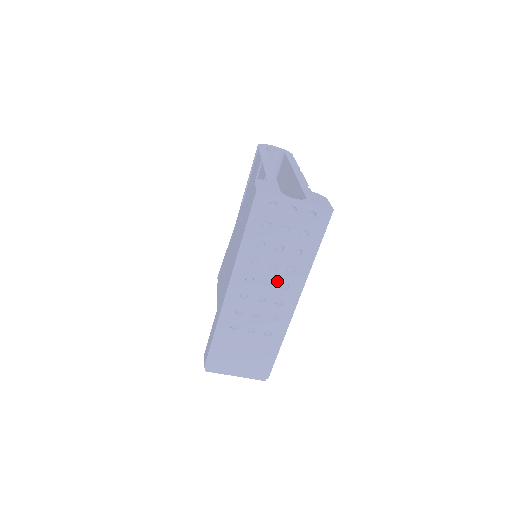
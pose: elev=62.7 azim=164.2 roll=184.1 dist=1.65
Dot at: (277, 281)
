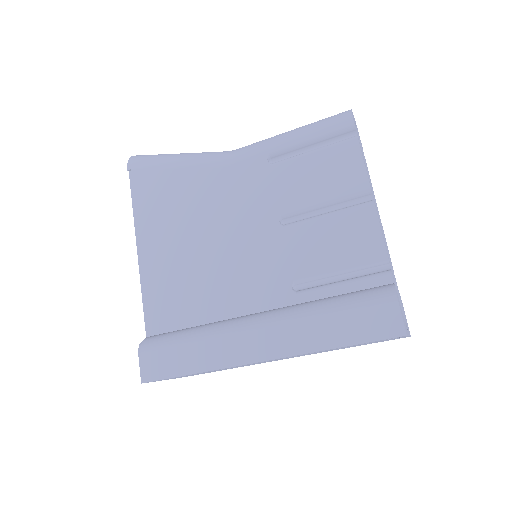
Dot at: occluded
